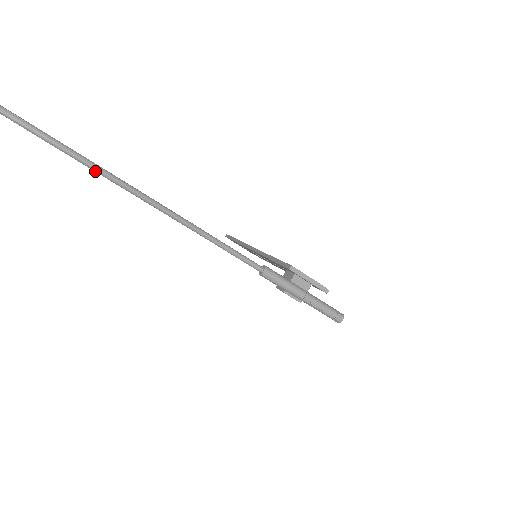
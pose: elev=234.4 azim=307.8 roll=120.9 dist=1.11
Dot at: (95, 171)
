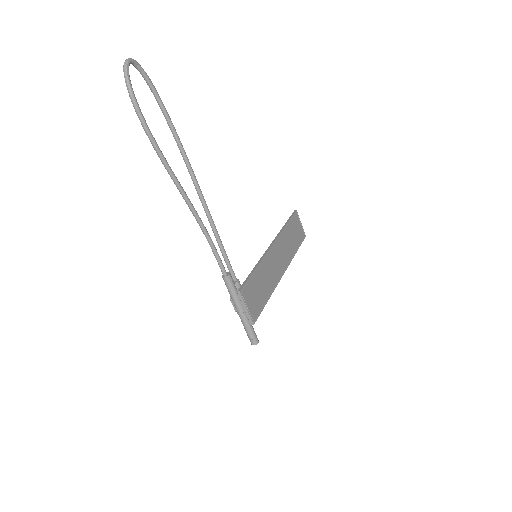
Dot at: (153, 145)
